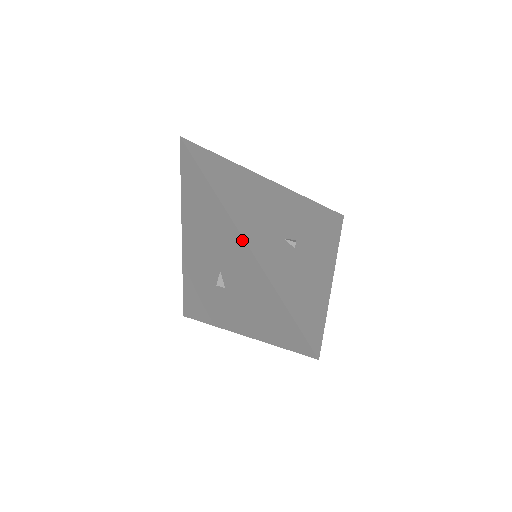
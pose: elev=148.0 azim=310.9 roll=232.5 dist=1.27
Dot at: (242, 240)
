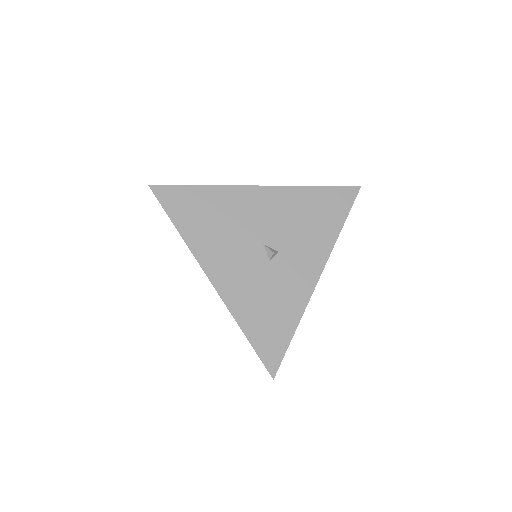
Dot at: (257, 188)
